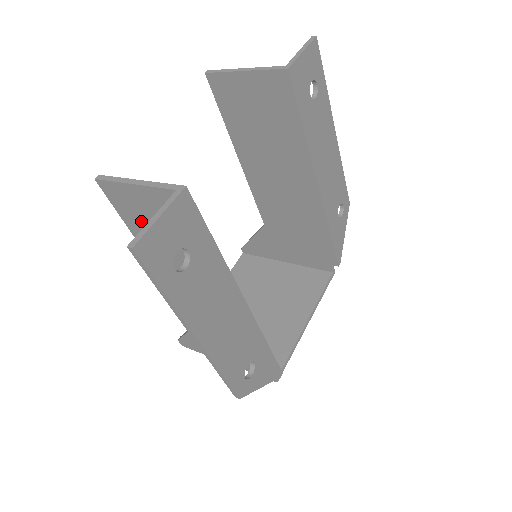
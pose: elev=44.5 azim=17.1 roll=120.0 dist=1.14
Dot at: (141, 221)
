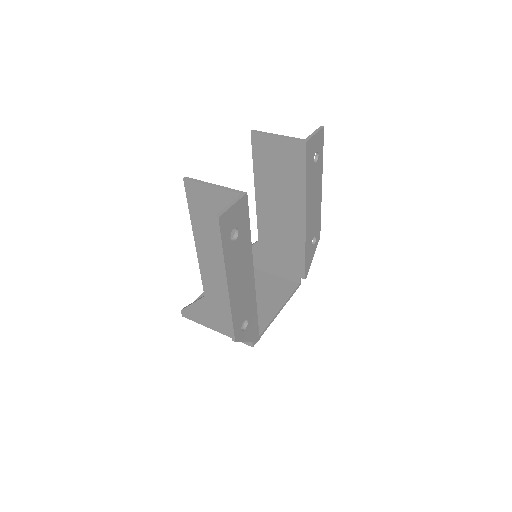
Dot at: (203, 211)
